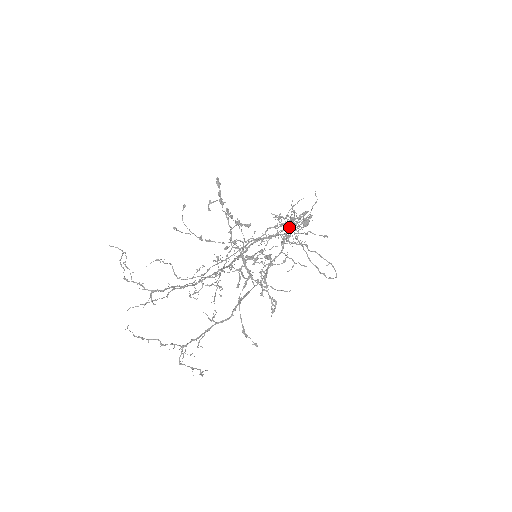
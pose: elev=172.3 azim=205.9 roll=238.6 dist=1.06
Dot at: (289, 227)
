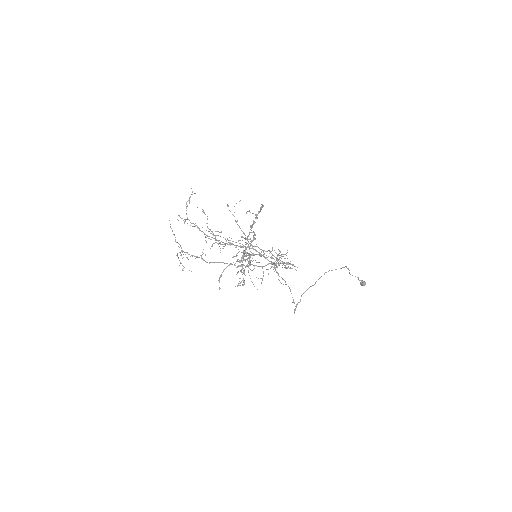
Dot at: occluded
